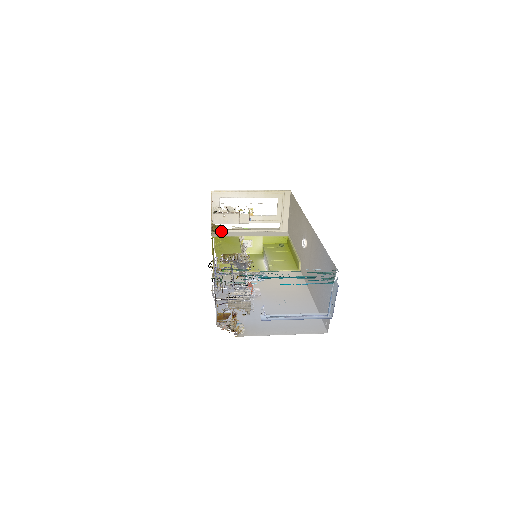
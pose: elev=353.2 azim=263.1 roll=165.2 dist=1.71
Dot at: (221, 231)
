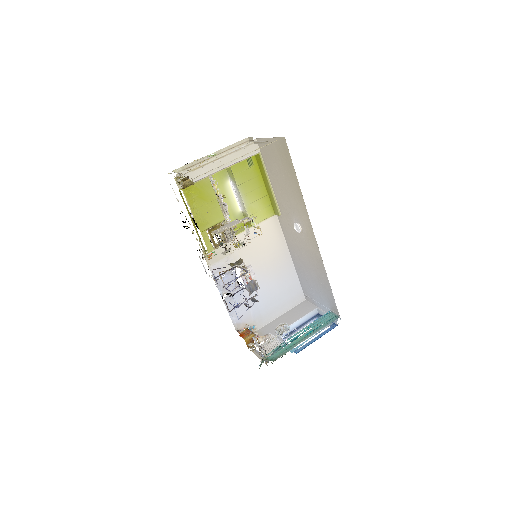
Dot at: (185, 171)
